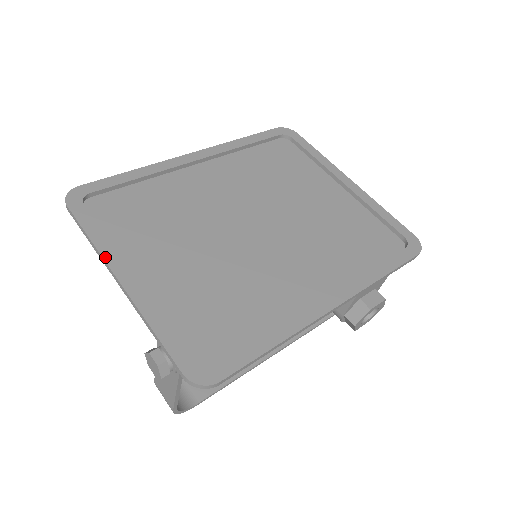
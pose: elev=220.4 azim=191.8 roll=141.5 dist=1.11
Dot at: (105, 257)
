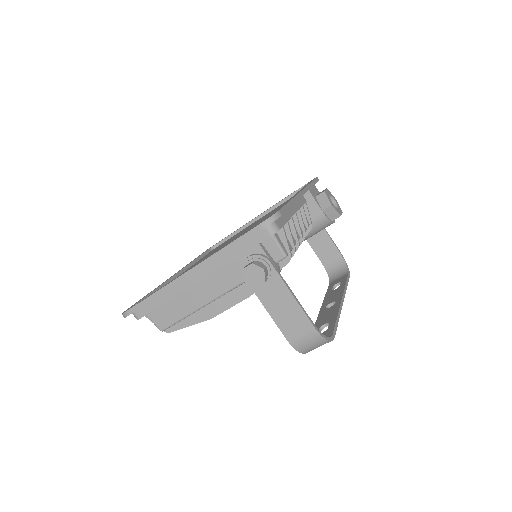
Dot at: (170, 282)
